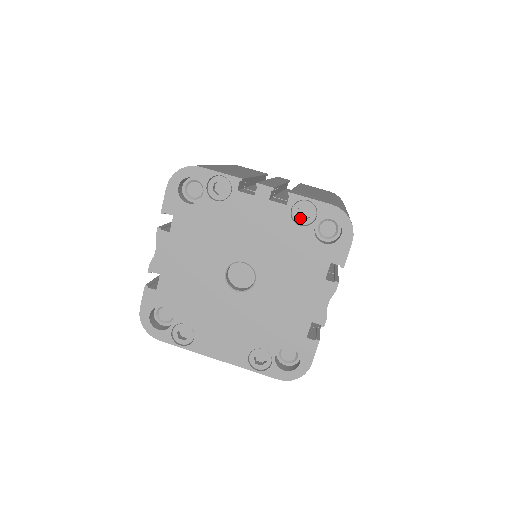
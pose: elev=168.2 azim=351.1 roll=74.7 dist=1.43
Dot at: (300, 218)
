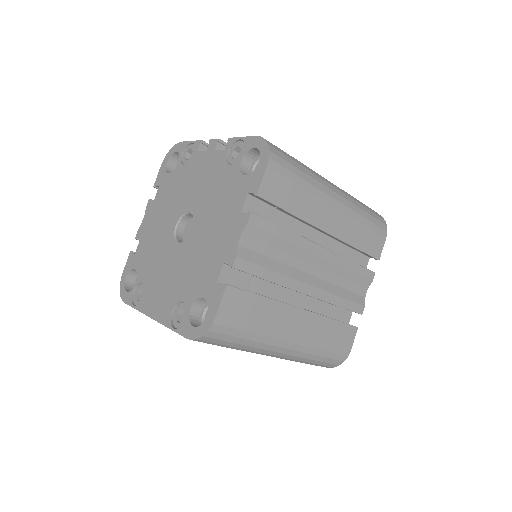
Dot at: (233, 158)
